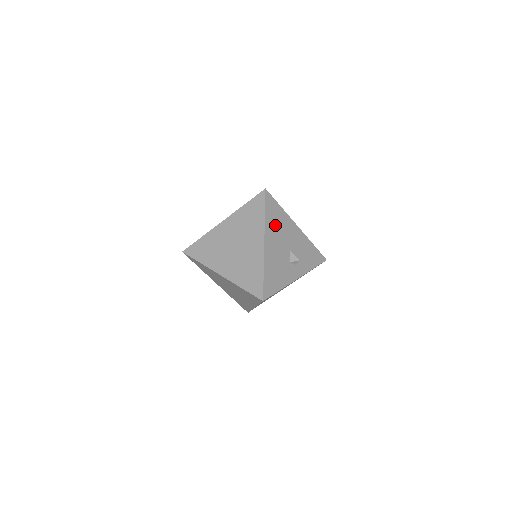
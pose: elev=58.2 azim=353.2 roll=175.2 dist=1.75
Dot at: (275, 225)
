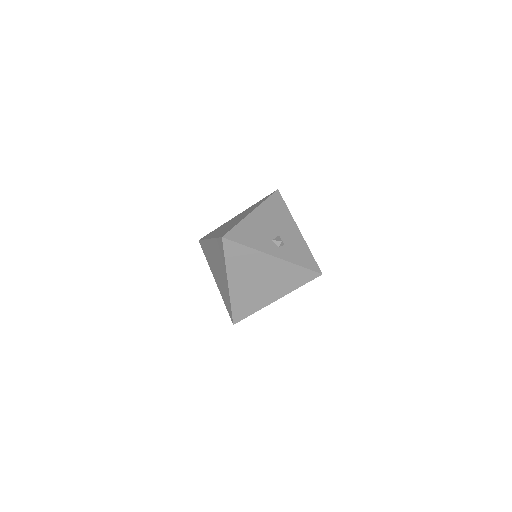
Dot at: (273, 211)
